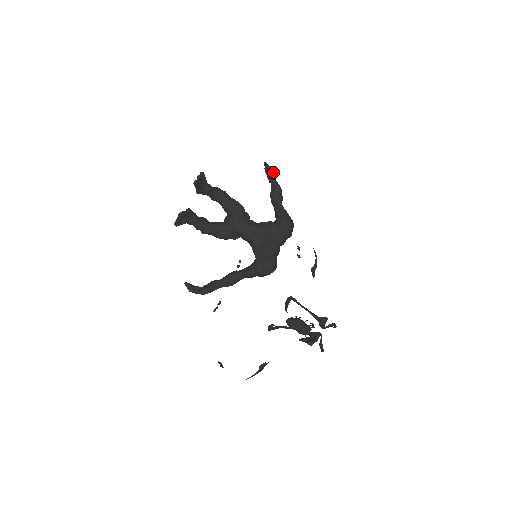
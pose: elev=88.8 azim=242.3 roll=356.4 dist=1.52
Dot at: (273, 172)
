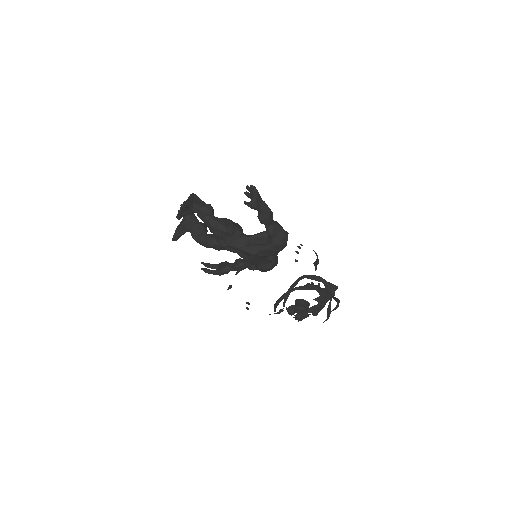
Dot at: (255, 200)
